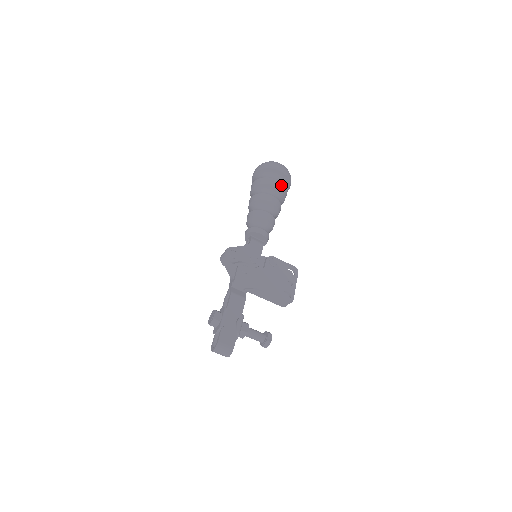
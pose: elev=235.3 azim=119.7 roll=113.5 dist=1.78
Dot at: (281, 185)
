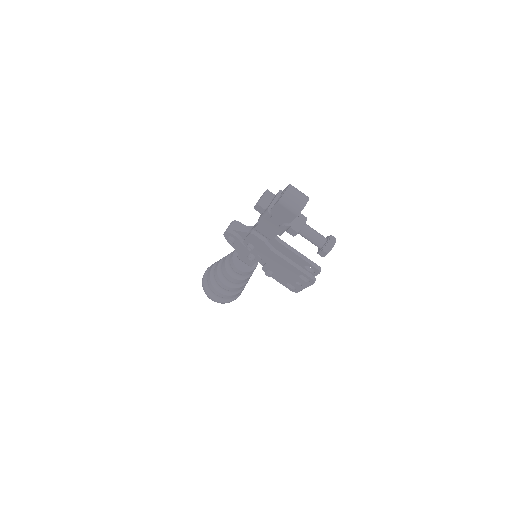
Dot at: occluded
